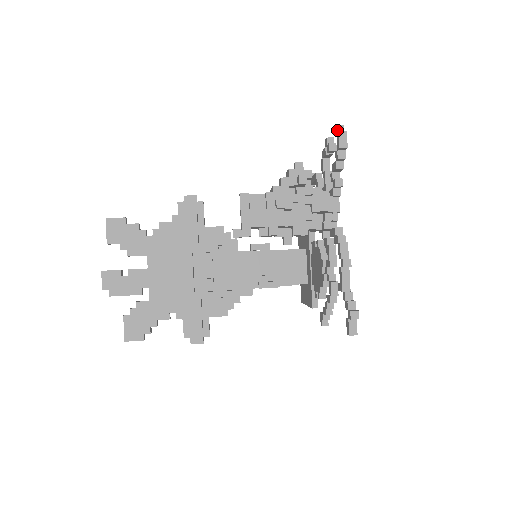
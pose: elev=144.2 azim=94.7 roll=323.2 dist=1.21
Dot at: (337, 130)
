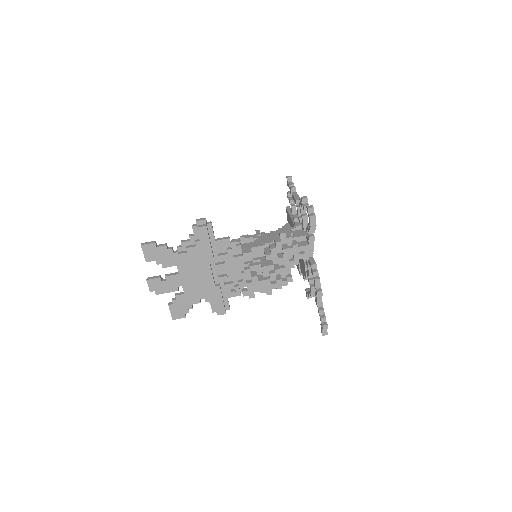
Dot at: (308, 211)
